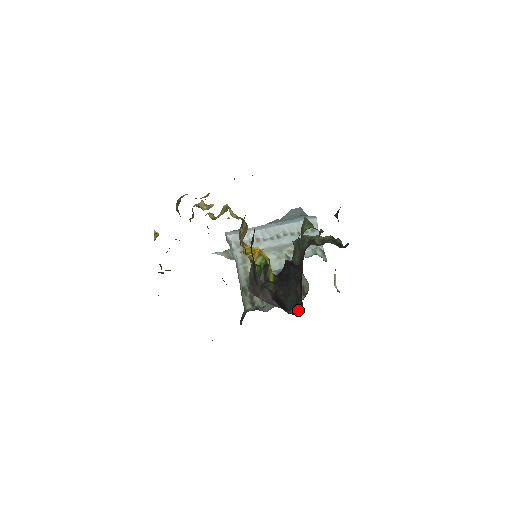
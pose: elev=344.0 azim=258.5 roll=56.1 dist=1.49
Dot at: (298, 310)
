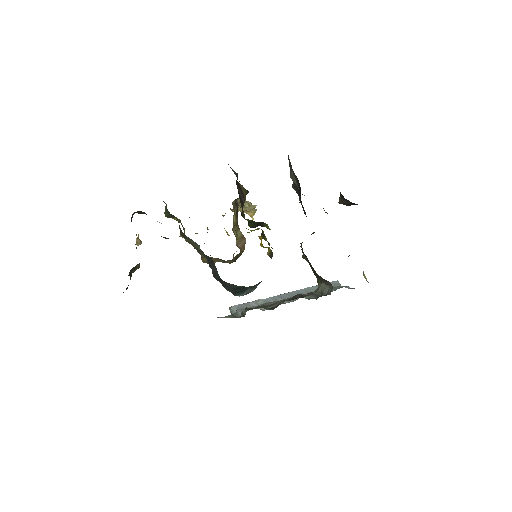
Dot at: occluded
